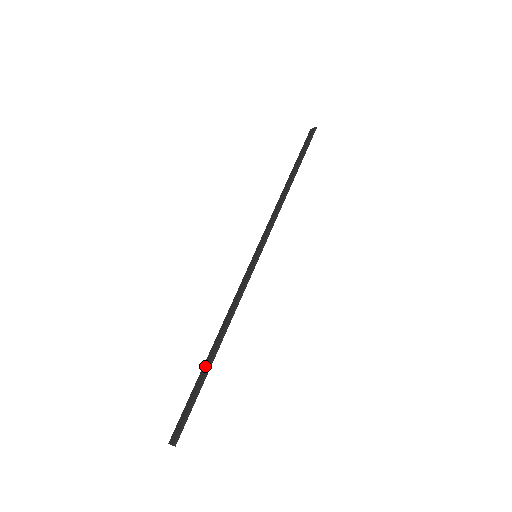
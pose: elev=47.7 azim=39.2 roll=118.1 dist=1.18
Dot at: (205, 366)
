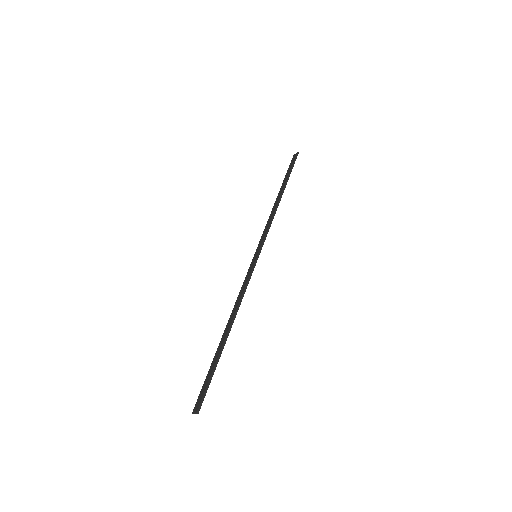
Dot at: (219, 347)
